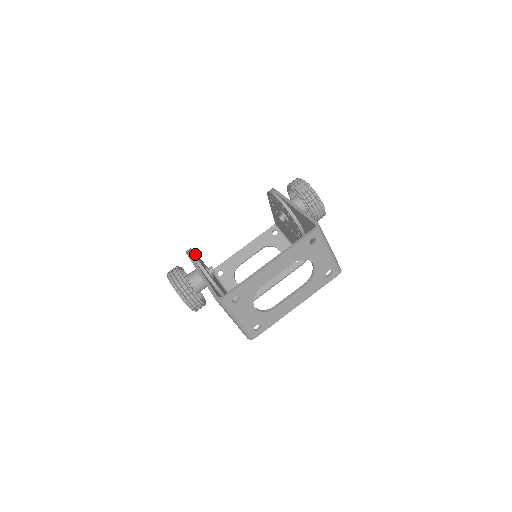
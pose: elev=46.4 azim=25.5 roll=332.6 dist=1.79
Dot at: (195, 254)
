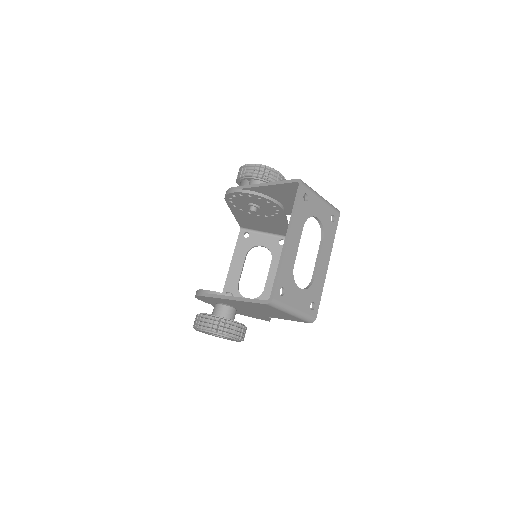
Dot at: occluded
